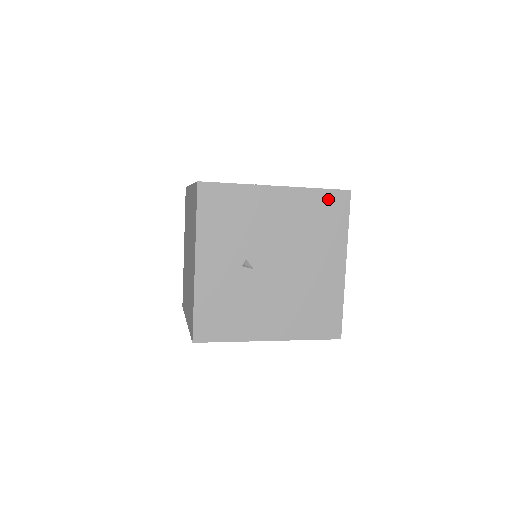
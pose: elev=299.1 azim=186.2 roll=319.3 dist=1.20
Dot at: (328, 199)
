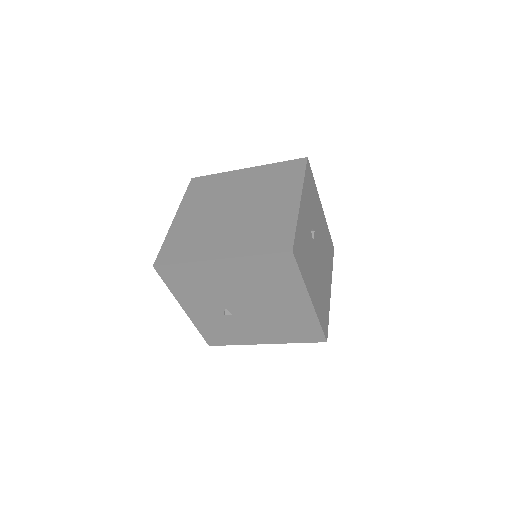
Dot at: (330, 241)
